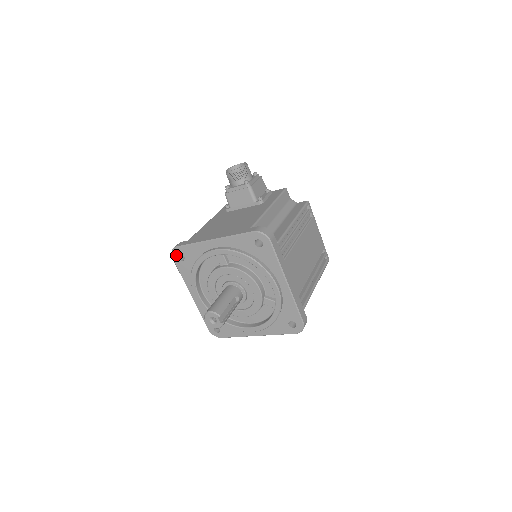
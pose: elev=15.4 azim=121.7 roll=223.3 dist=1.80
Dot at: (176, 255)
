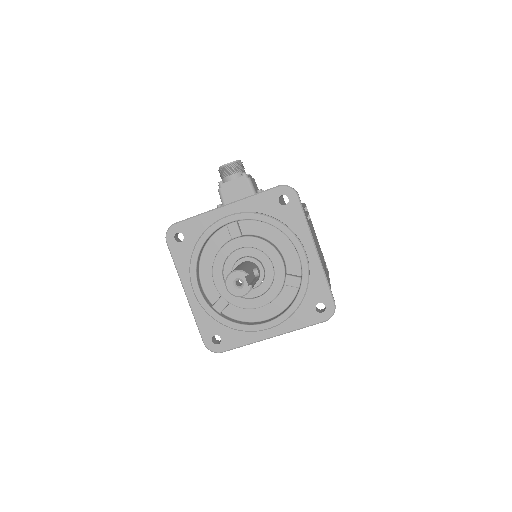
Dot at: (172, 235)
